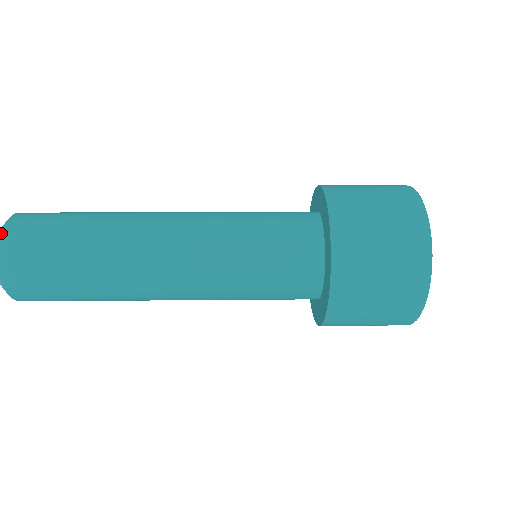
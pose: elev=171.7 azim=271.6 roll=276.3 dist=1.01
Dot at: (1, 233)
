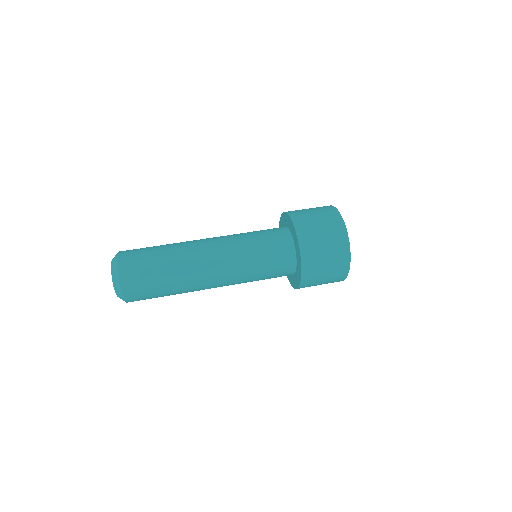
Dot at: (120, 281)
